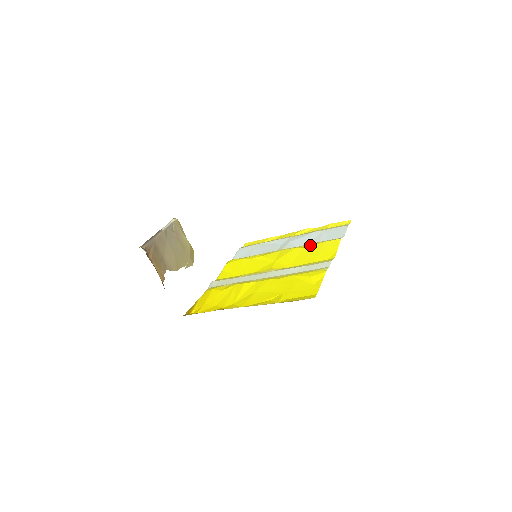
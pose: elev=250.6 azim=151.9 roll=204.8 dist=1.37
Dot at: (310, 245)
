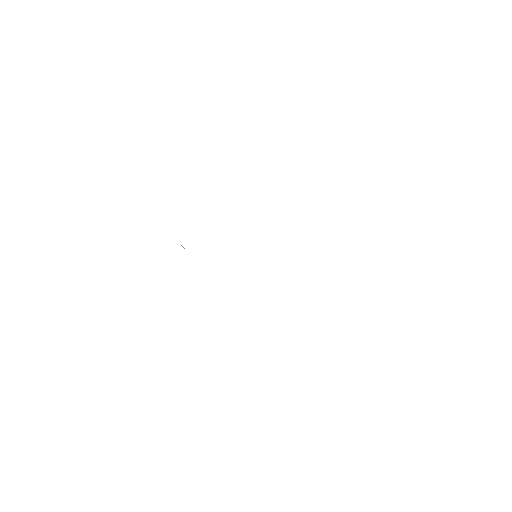
Dot at: occluded
